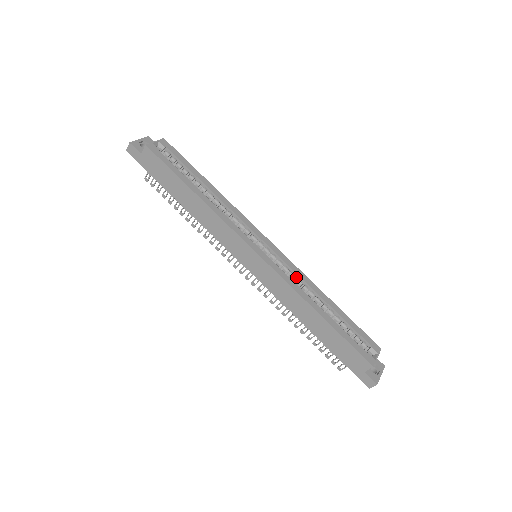
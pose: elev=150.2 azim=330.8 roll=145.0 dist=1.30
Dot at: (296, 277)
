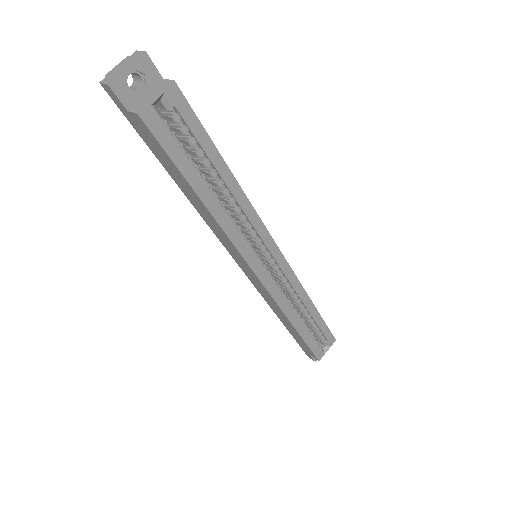
Dot at: (290, 286)
